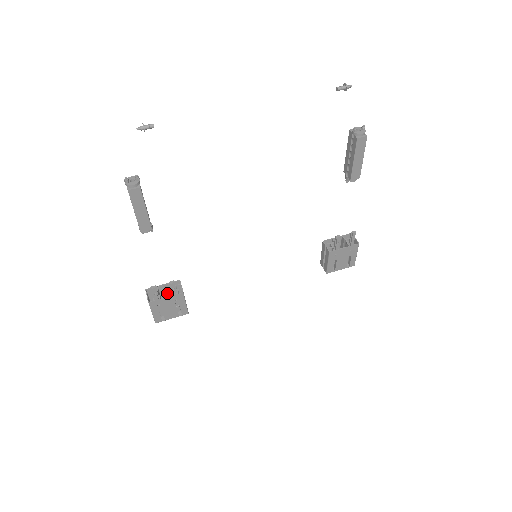
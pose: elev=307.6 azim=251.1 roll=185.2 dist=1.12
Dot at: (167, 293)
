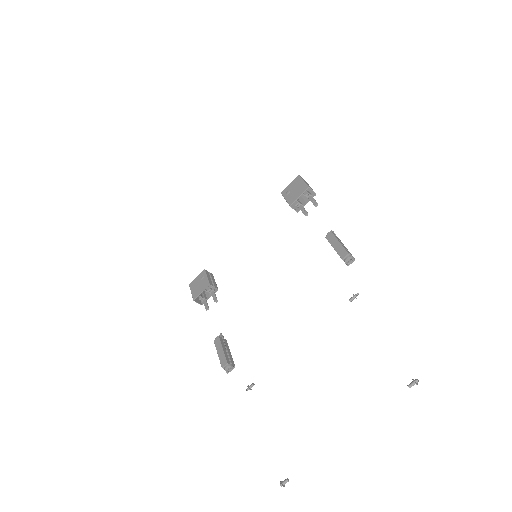
Dot at: (200, 286)
